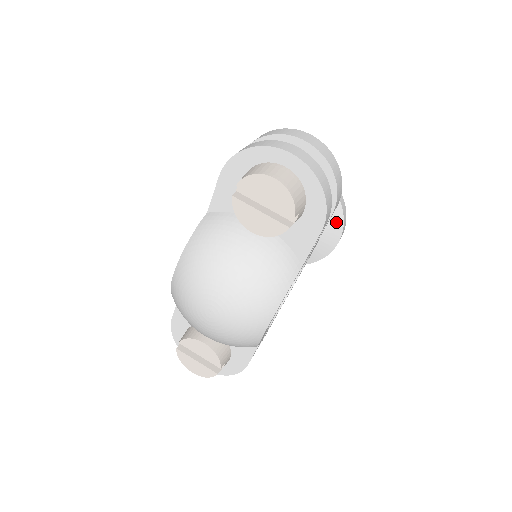
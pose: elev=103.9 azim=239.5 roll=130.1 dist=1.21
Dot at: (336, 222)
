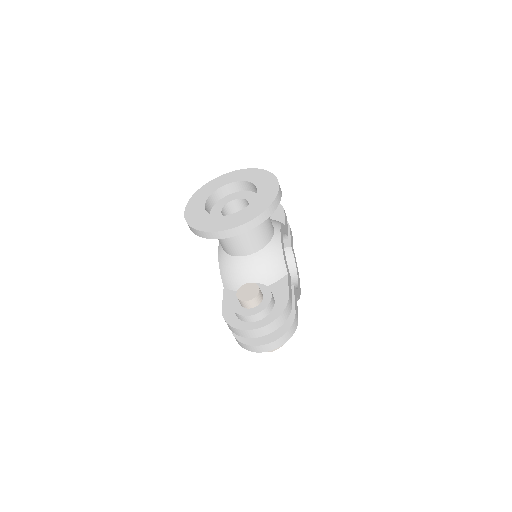
Dot at: occluded
